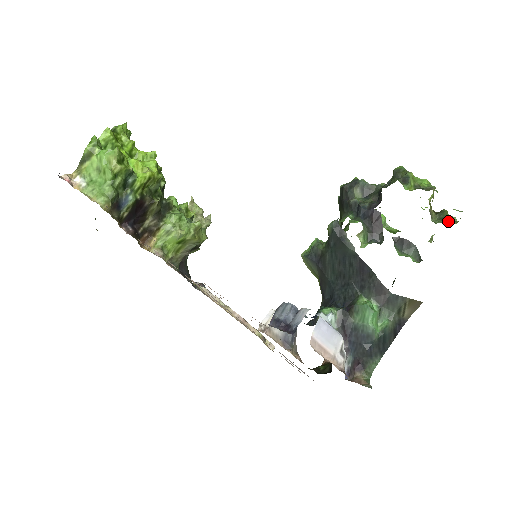
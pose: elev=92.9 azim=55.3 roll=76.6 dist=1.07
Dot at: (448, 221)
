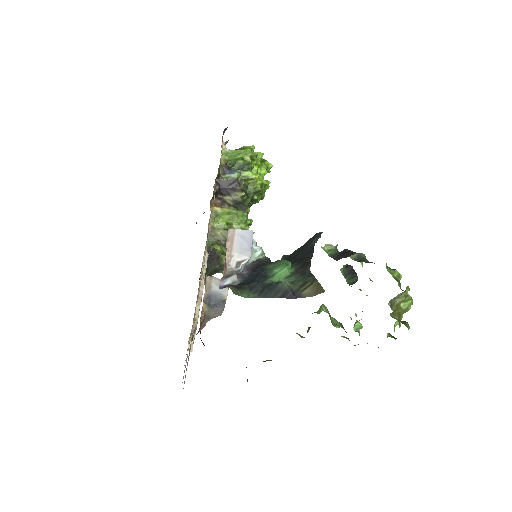
Dot at: (403, 322)
